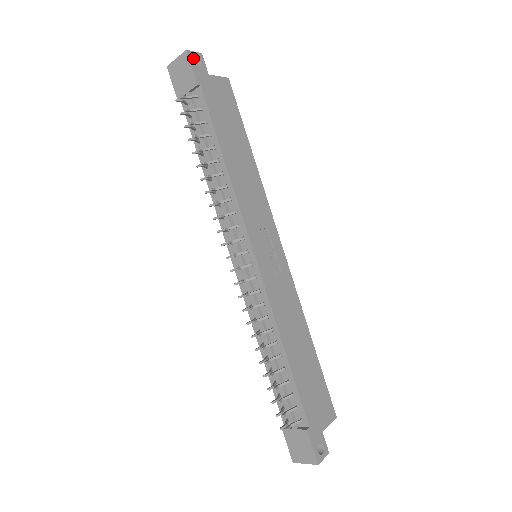
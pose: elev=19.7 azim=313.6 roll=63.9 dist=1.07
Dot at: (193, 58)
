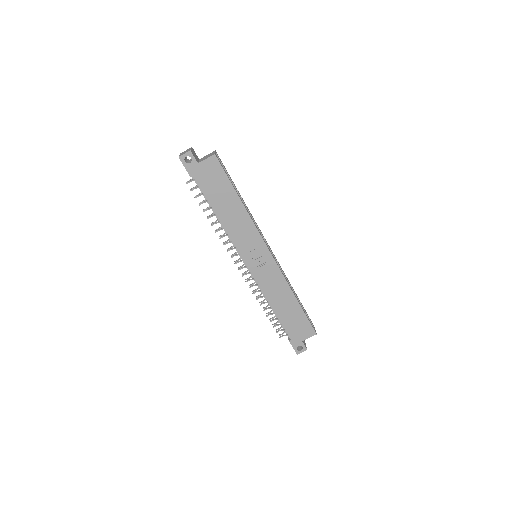
Dot at: (186, 156)
